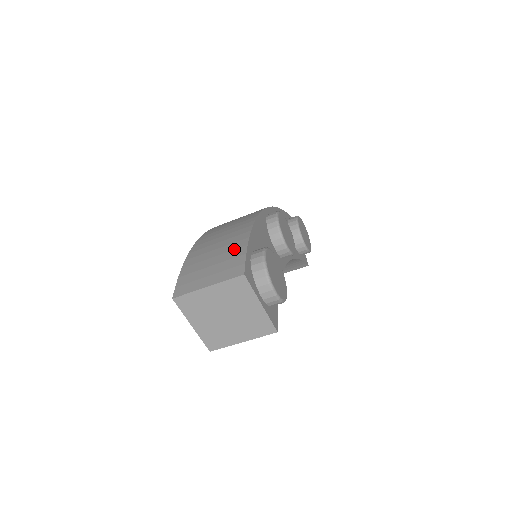
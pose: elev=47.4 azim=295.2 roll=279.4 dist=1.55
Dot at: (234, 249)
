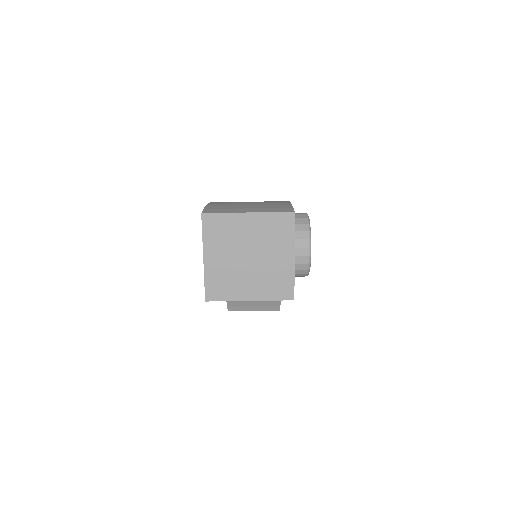
Dot at: (274, 202)
